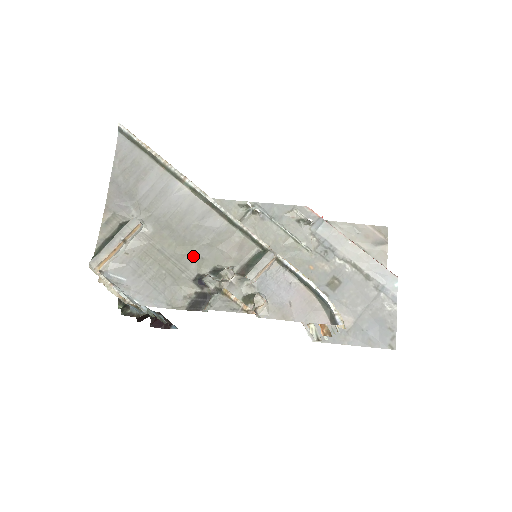
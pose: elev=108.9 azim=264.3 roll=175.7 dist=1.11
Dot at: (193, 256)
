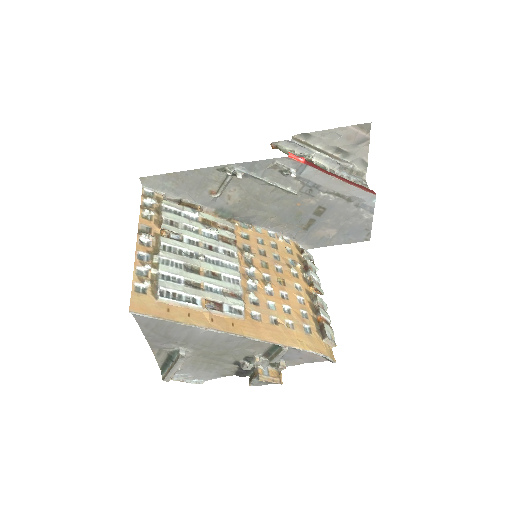
Dot at: (229, 355)
